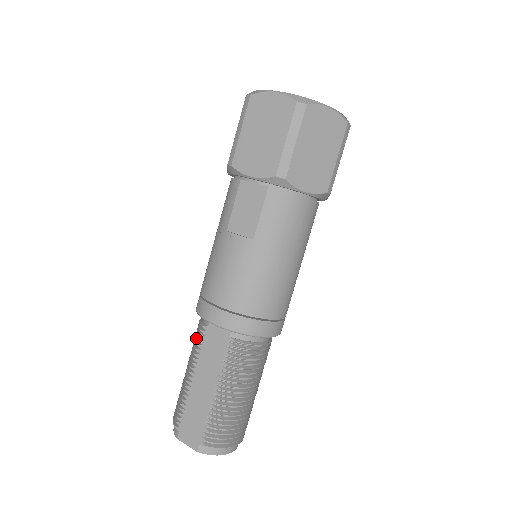
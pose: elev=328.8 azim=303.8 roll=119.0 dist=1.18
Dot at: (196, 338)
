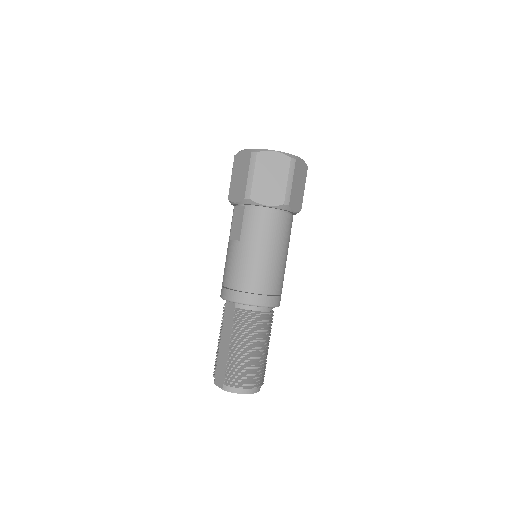
Dot at: (222, 314)
